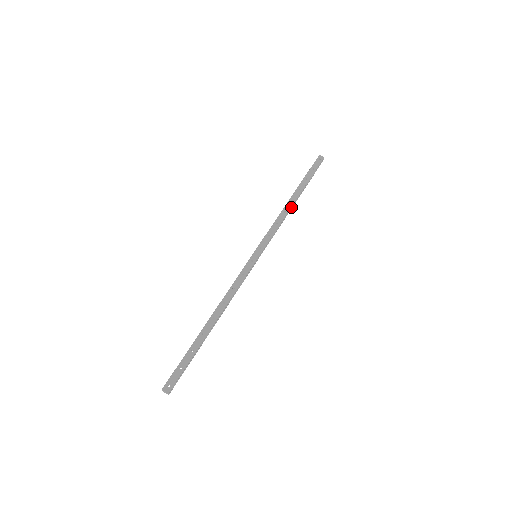
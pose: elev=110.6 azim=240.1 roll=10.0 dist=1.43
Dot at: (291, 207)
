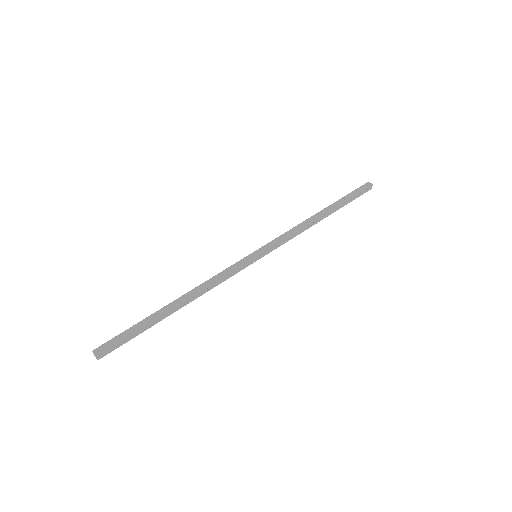
Dot at: (315, 220)
